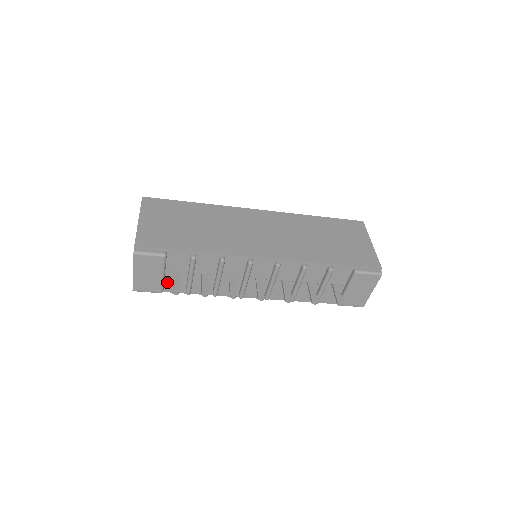
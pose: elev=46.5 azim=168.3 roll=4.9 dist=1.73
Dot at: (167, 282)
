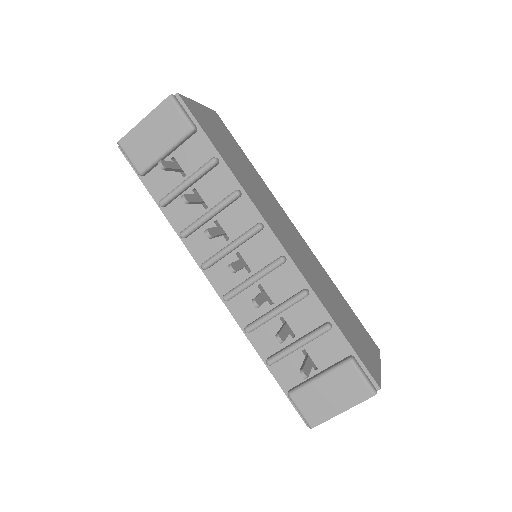
Dot at: (157, 170)
